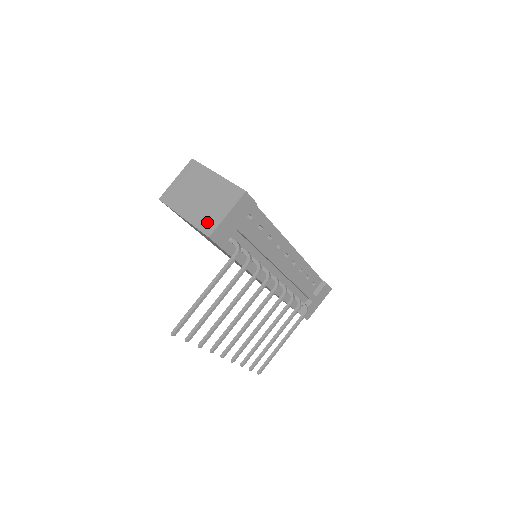
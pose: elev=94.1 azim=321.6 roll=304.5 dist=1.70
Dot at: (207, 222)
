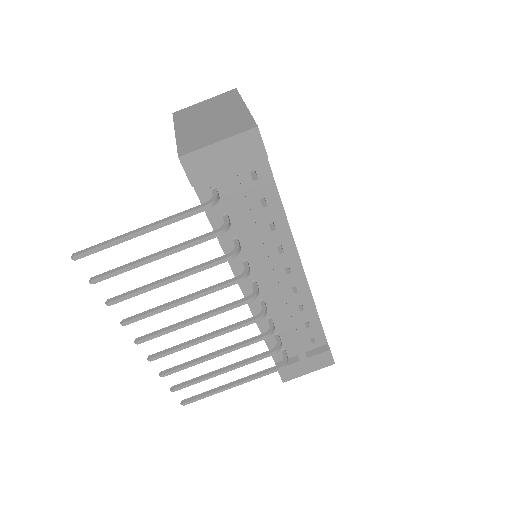
Dot at: (192, 143)
